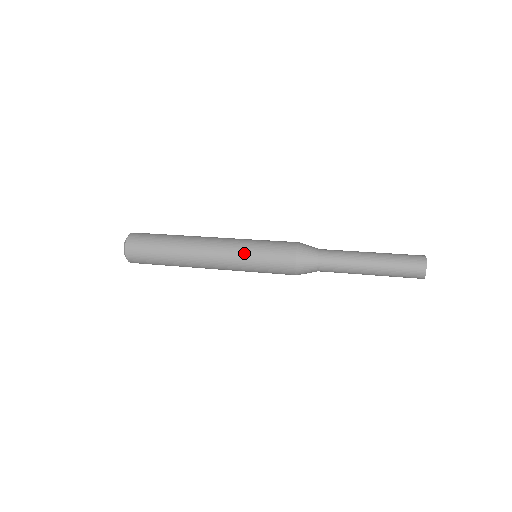
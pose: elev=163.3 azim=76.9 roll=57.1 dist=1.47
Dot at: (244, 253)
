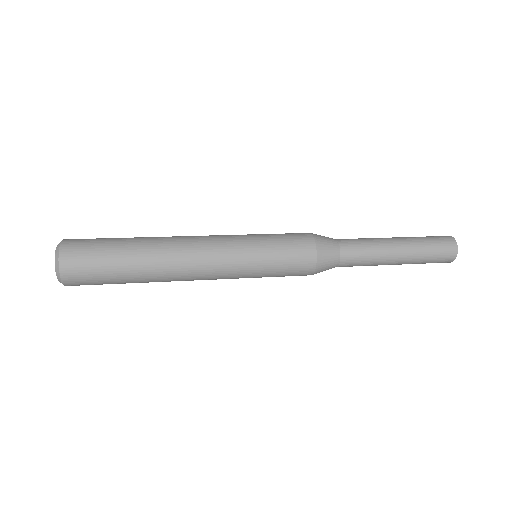
Dot at: (247, 242)
